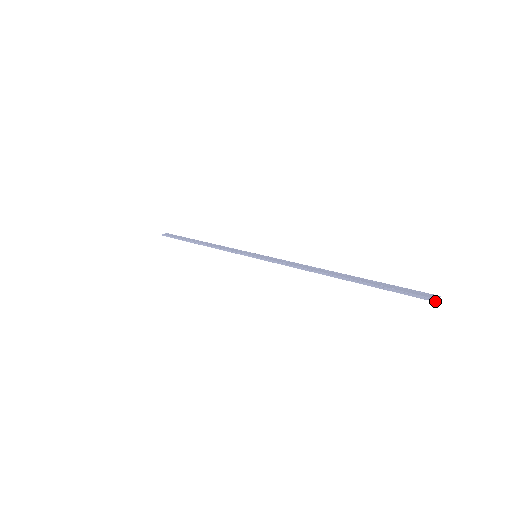
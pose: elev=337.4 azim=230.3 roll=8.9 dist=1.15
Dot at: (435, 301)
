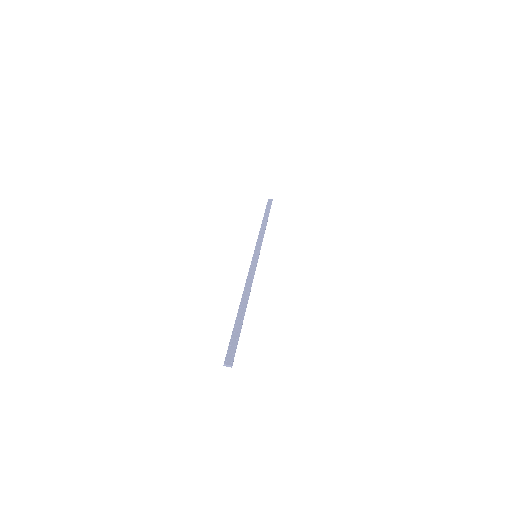
Dot at: (224, 365)
